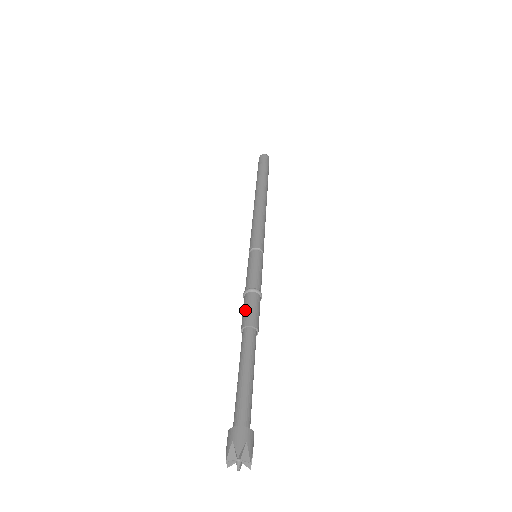
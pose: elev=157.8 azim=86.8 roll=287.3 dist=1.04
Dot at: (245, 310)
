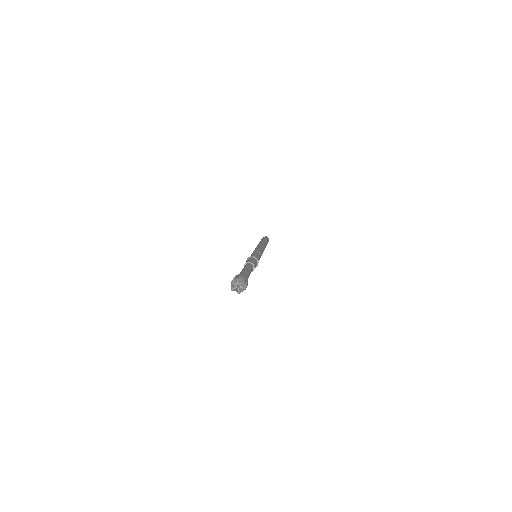
Dot at: occluded
